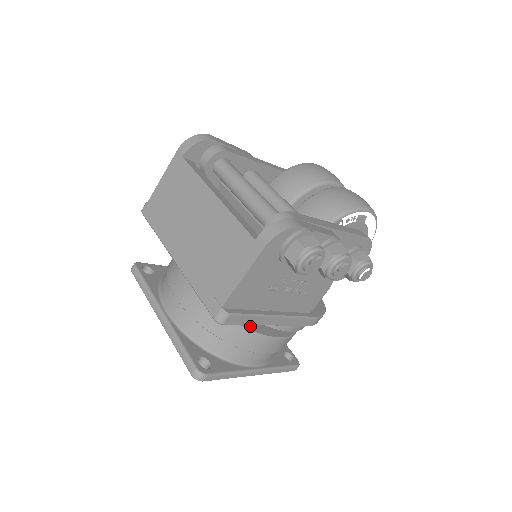
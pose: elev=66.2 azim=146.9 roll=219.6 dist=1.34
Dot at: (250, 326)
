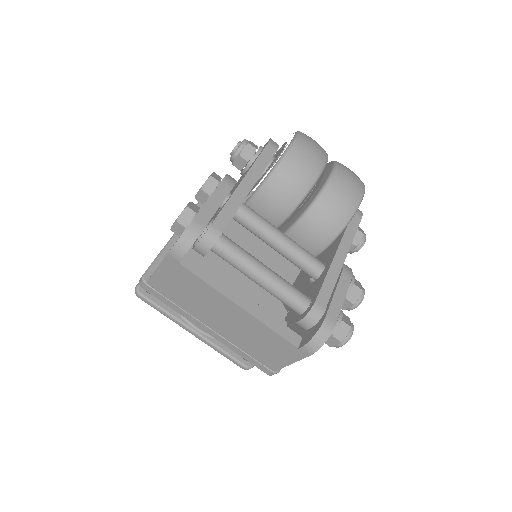
Dot at: occluded
